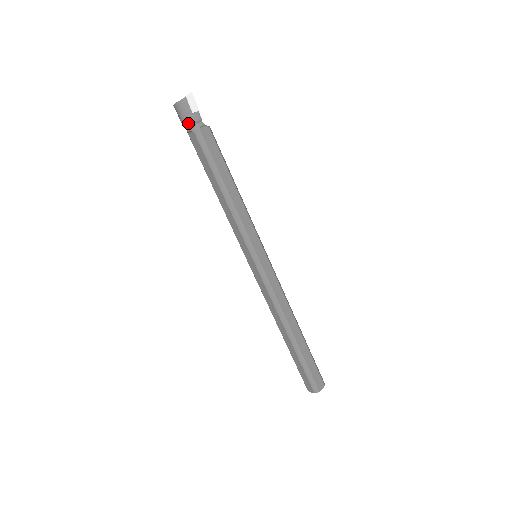
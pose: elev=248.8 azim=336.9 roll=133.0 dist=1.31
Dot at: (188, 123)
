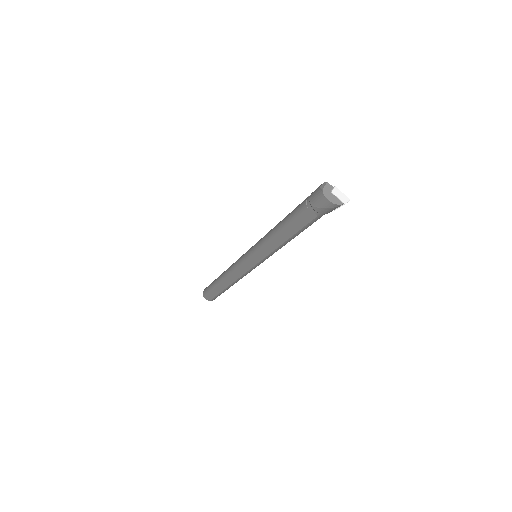
Dot at: (322, 213)
